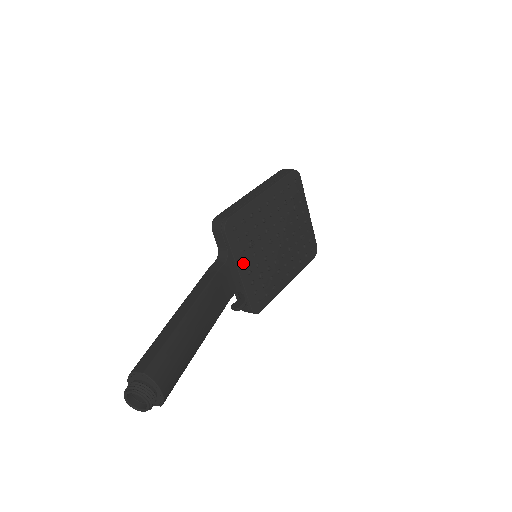
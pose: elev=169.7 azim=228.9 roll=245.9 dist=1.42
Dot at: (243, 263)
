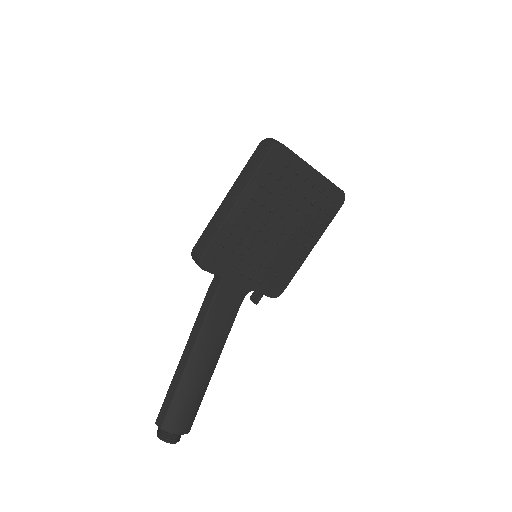
Dot at: (240, 276)
